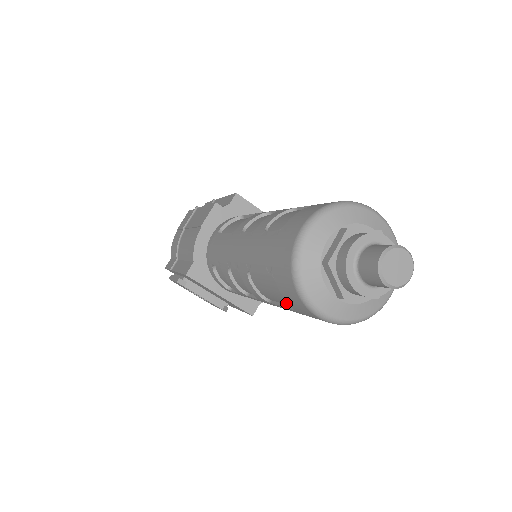
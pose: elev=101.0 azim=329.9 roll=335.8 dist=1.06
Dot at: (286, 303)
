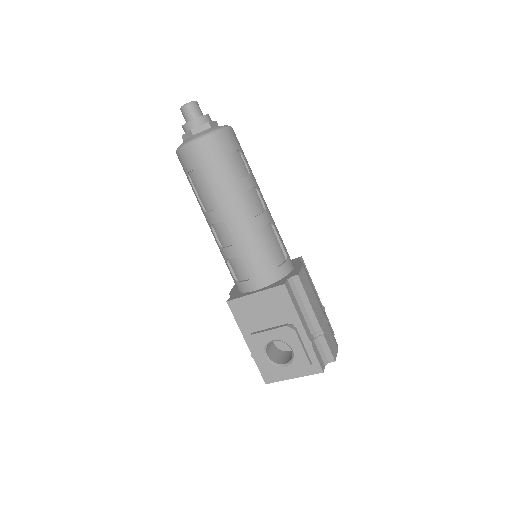
Dot at: (204, 179)
